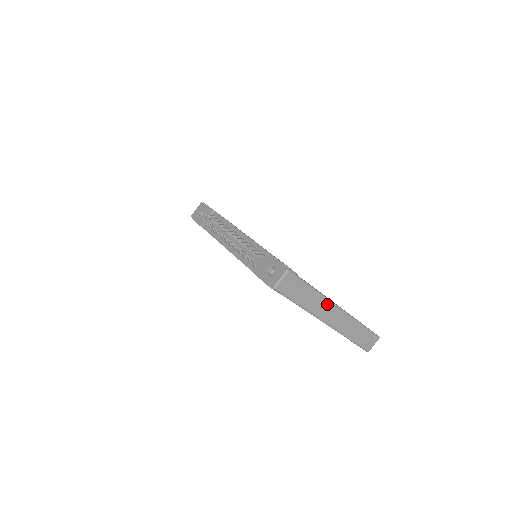
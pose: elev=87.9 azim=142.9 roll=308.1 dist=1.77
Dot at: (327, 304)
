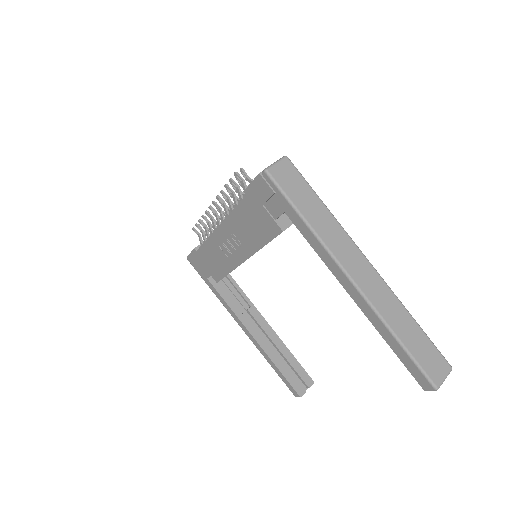
Dot at: (348, 242)
